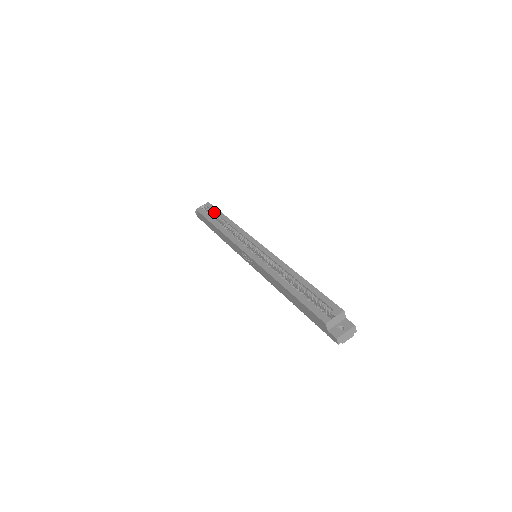
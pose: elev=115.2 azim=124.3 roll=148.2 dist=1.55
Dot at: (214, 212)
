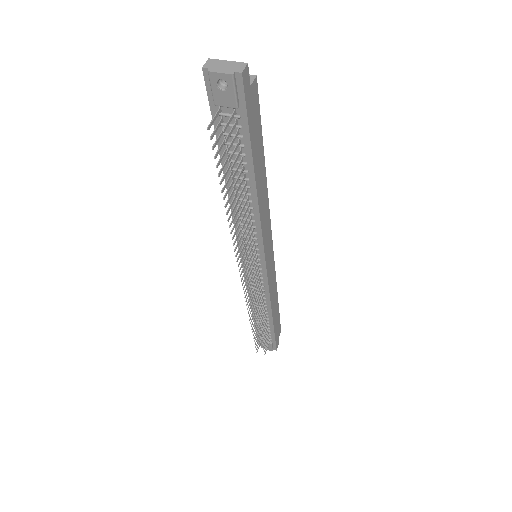
Dot at: occluded
